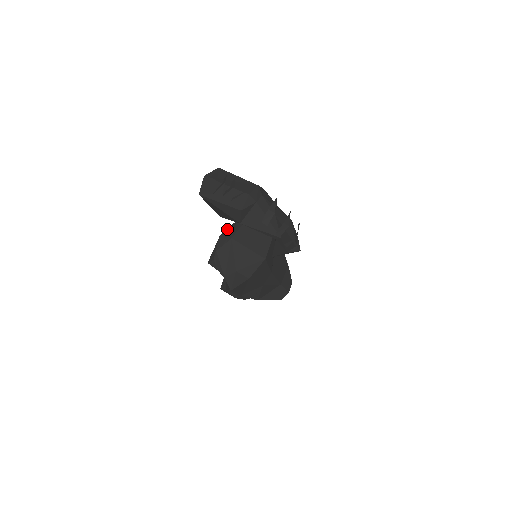
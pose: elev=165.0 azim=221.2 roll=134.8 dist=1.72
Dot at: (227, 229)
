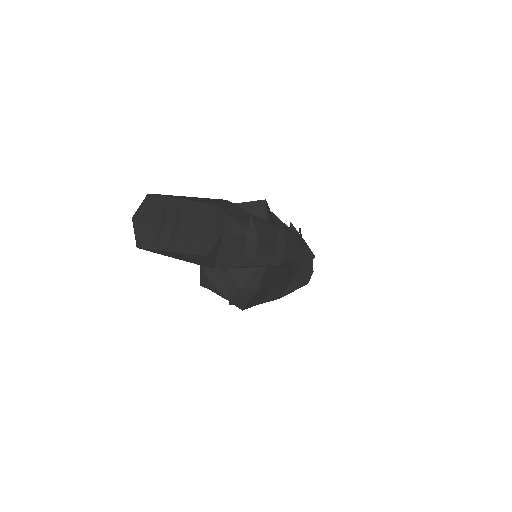
Dot at: occluded
